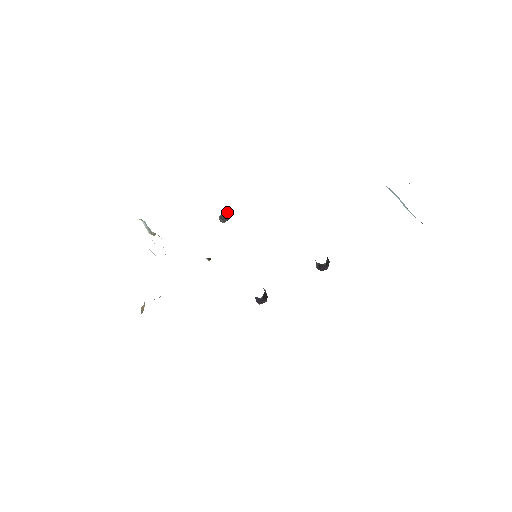
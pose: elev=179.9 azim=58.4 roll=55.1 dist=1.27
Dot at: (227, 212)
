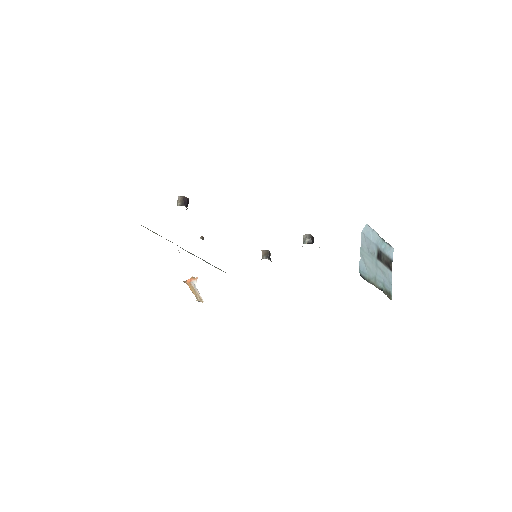
Dot at: (187, 205)
